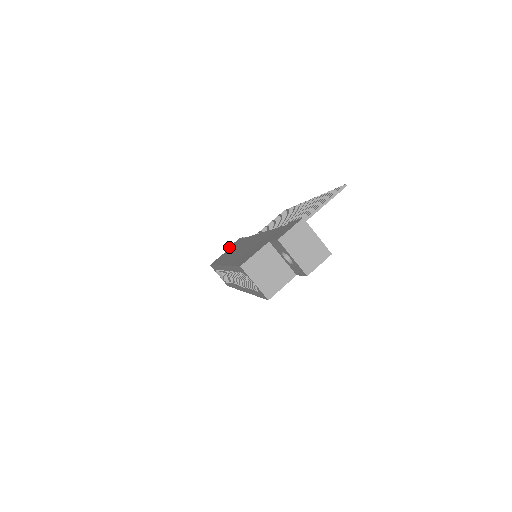
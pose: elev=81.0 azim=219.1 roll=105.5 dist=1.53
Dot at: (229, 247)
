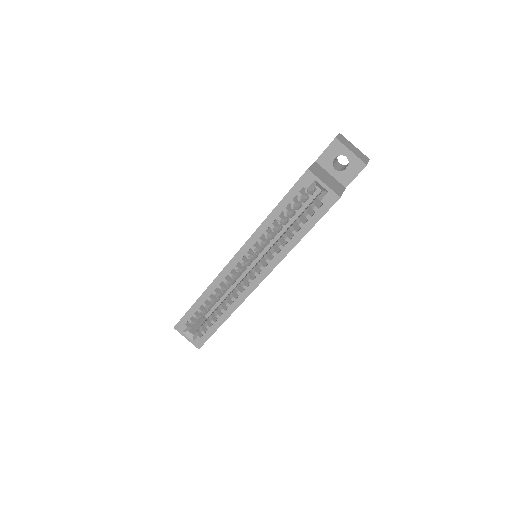
Dot at: occluded
